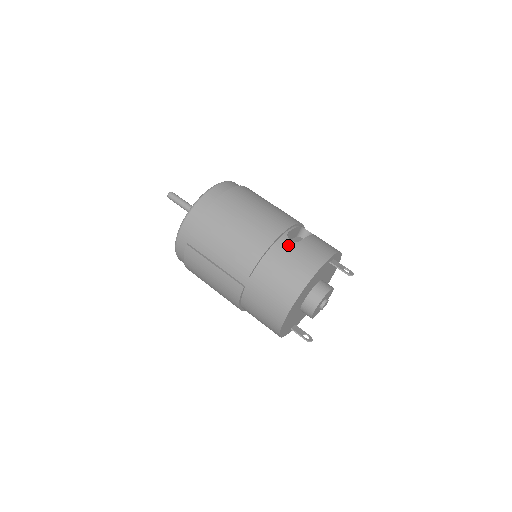
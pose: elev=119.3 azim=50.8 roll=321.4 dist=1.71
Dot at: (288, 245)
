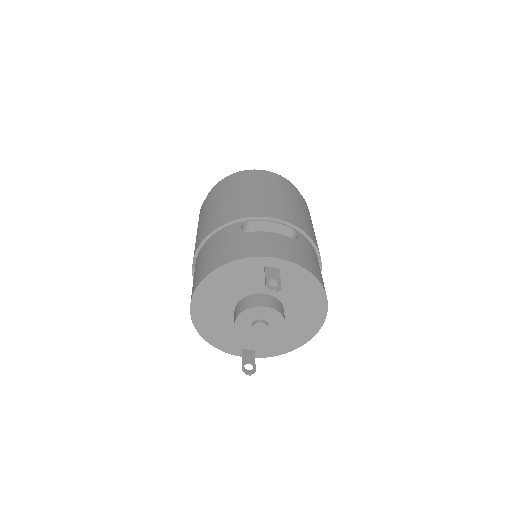
Dot at: (233, 231)
